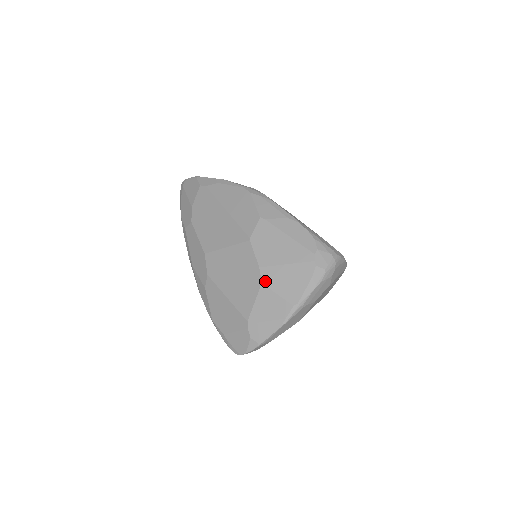
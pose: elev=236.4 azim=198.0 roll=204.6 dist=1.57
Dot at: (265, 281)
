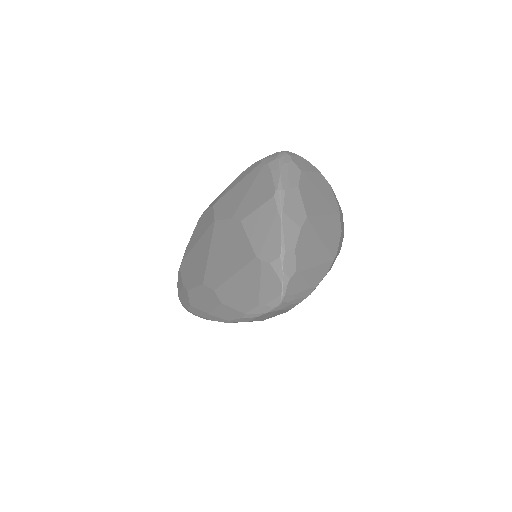
Dot at: (242, 217)
